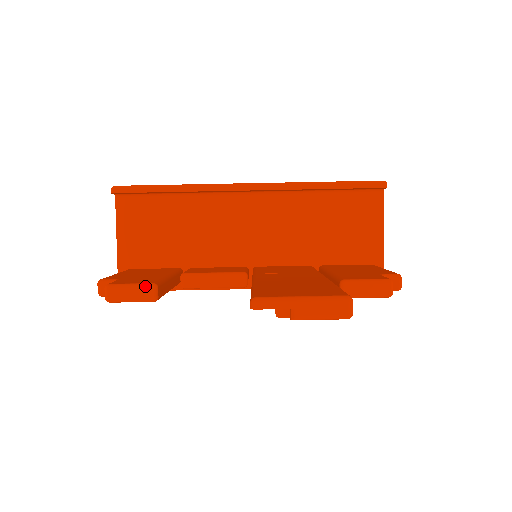
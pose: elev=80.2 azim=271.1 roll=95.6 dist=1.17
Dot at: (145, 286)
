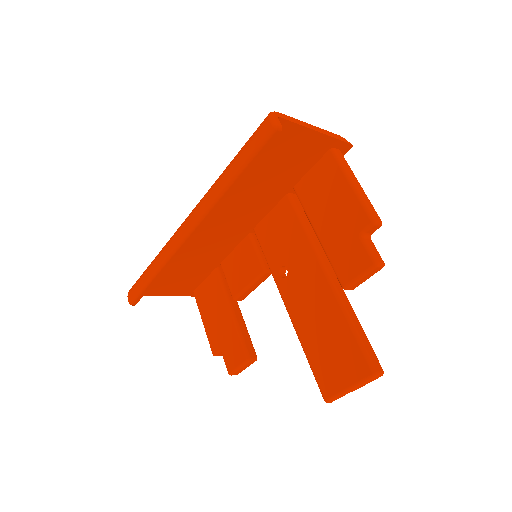
Dot at: (245, 364)
